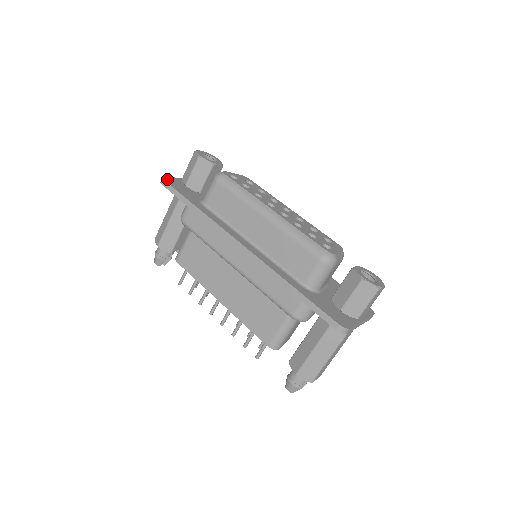
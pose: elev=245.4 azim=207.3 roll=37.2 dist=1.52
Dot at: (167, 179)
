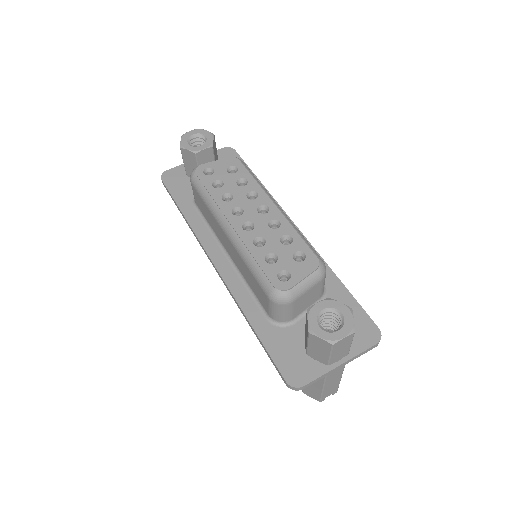
Dot at: (166, 175)
